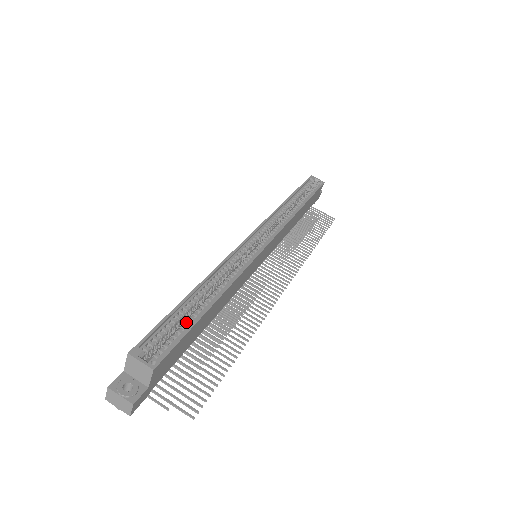
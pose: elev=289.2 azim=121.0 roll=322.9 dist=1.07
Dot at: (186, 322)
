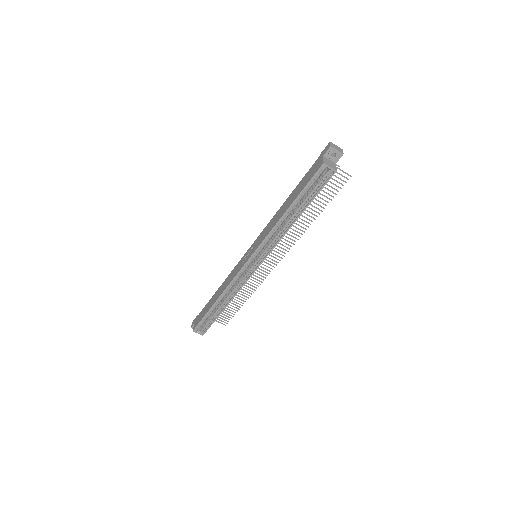
Dot at: (213, 317)
